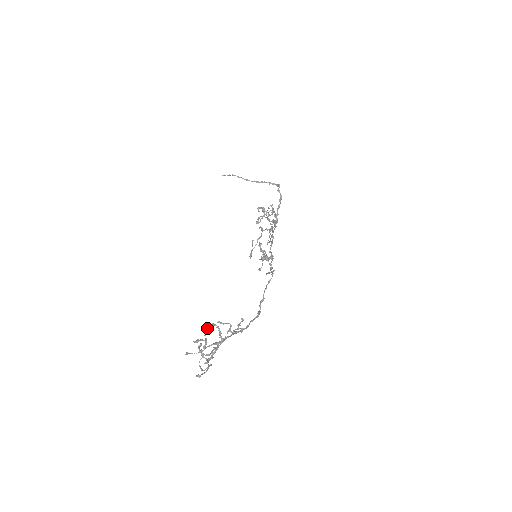
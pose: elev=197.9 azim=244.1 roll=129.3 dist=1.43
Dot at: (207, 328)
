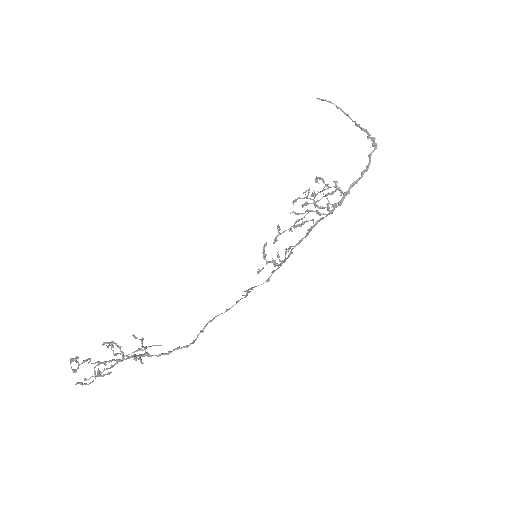
Dot at: (104, 344)
